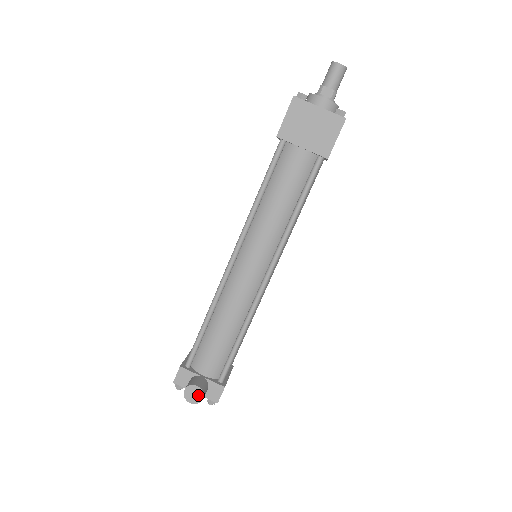
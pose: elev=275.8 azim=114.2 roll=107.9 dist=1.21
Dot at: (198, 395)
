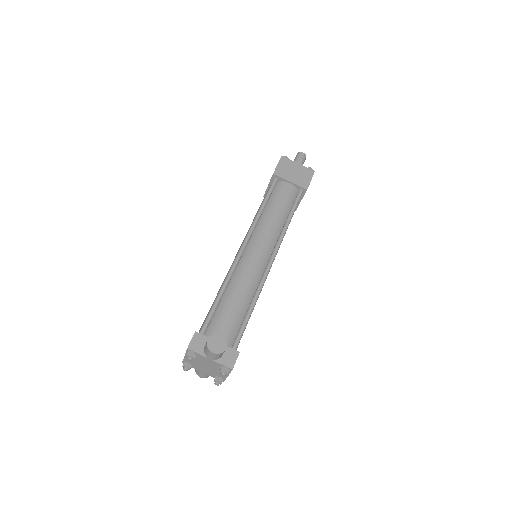
Dot at: (222, 344)
